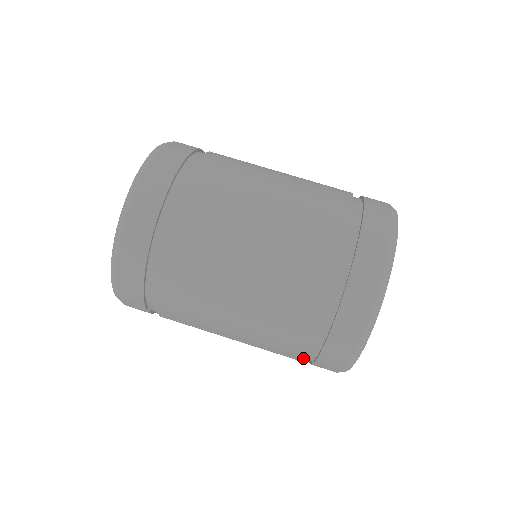
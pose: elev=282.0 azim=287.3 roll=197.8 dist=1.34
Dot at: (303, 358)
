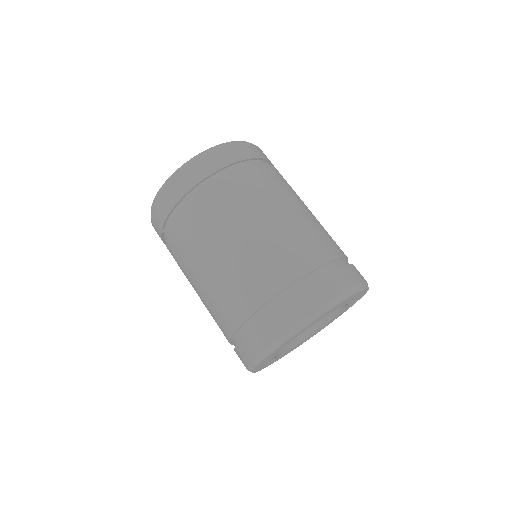
Dot at: (234, 332)
